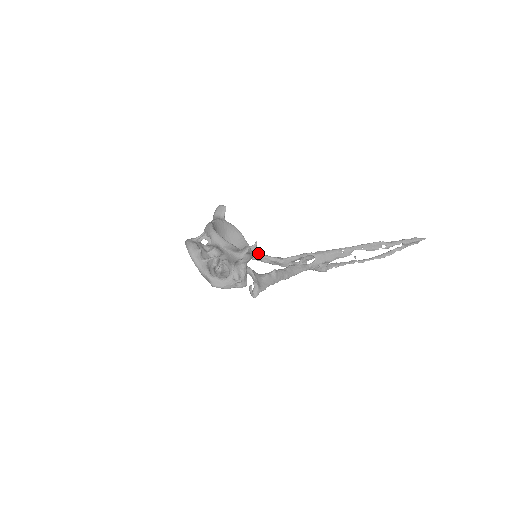
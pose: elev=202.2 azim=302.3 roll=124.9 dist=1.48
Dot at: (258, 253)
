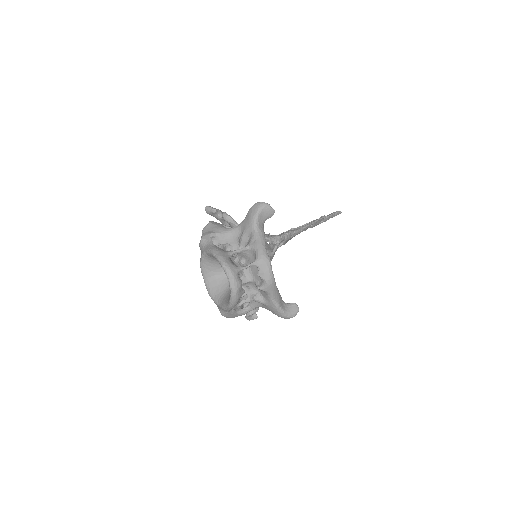
Dot at: occluded
